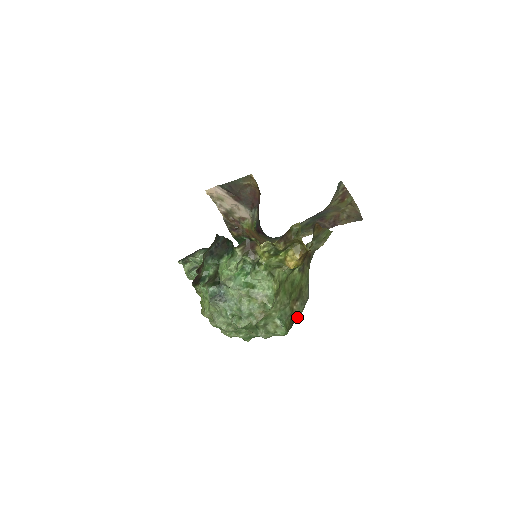
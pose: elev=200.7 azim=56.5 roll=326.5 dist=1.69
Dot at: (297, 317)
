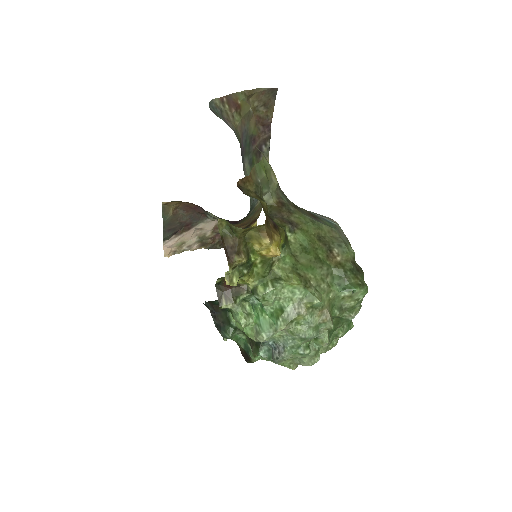
Dot at: (353, 258)
